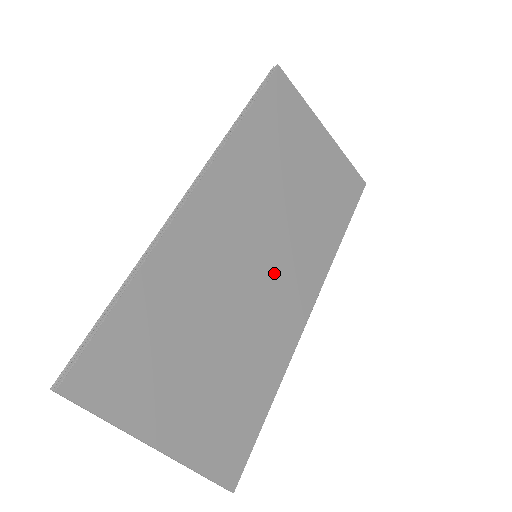
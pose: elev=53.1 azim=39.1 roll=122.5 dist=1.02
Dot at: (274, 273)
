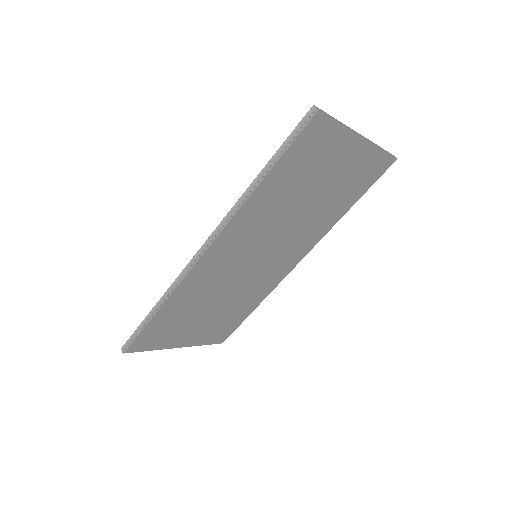
Dot at: (269, 261)
